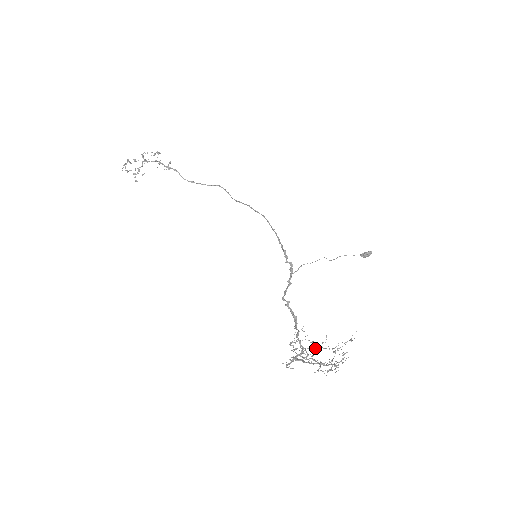
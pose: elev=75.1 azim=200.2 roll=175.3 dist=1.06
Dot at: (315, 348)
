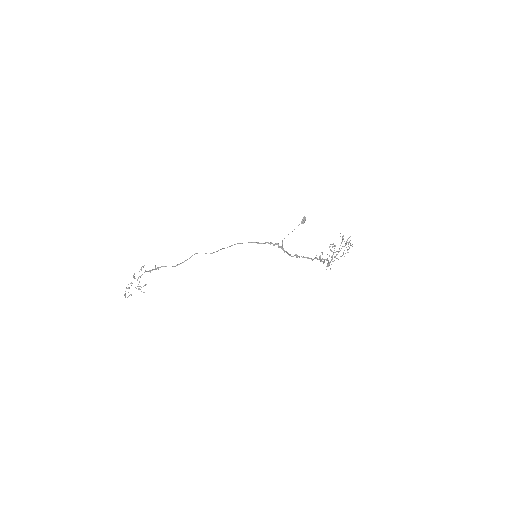
Dot at: occluded
